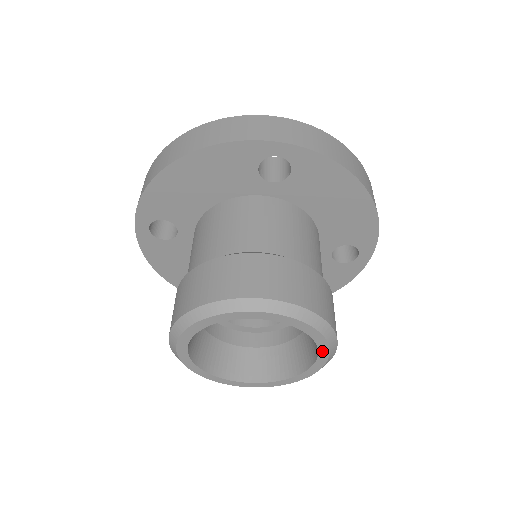
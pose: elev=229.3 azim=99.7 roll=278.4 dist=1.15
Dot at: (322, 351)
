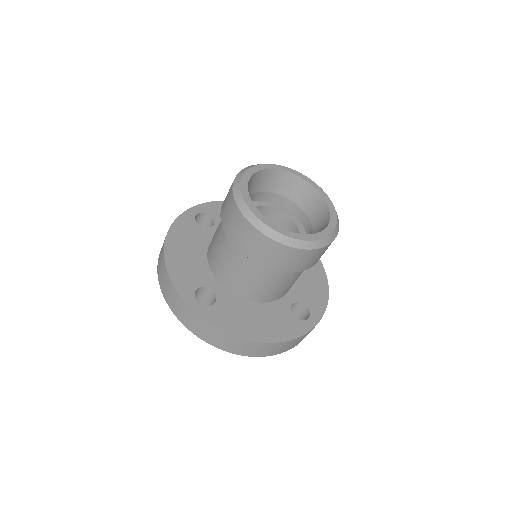
Dot at: (331, 225)
